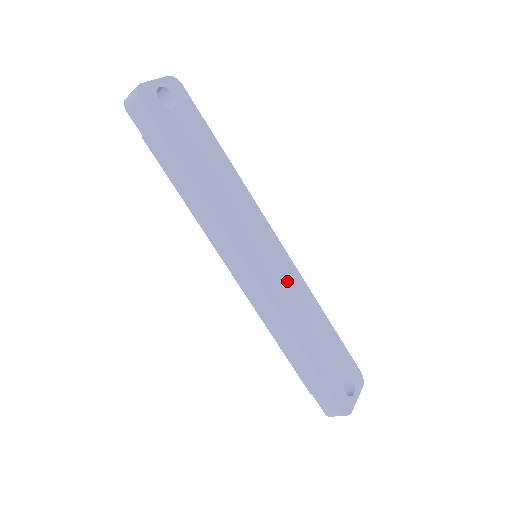
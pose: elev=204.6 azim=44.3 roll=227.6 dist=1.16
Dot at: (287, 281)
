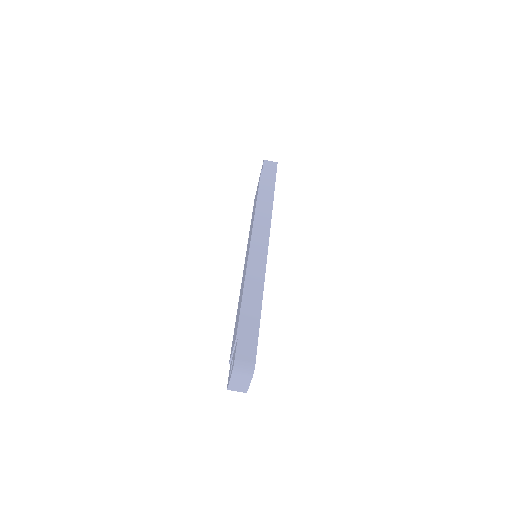
Dot at: occluded
